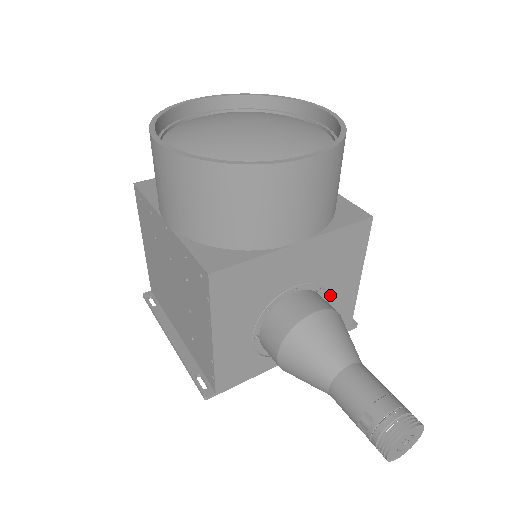
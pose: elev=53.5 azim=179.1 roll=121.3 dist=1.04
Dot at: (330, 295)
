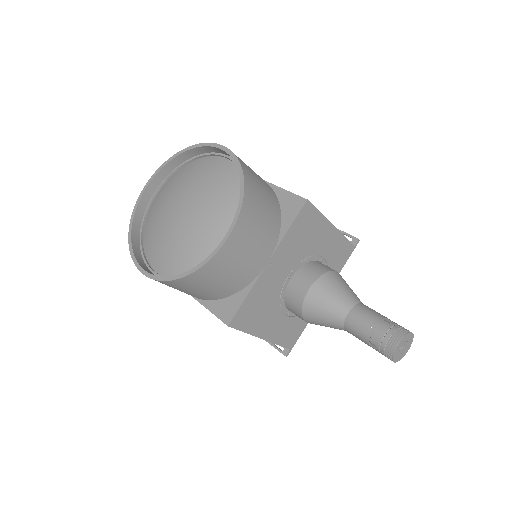
Dot at: (319, 253)
